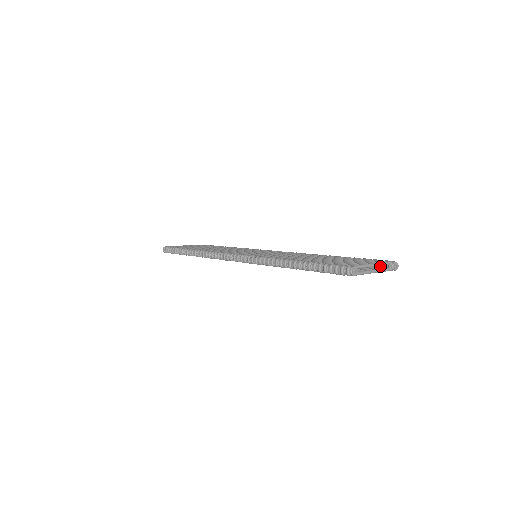
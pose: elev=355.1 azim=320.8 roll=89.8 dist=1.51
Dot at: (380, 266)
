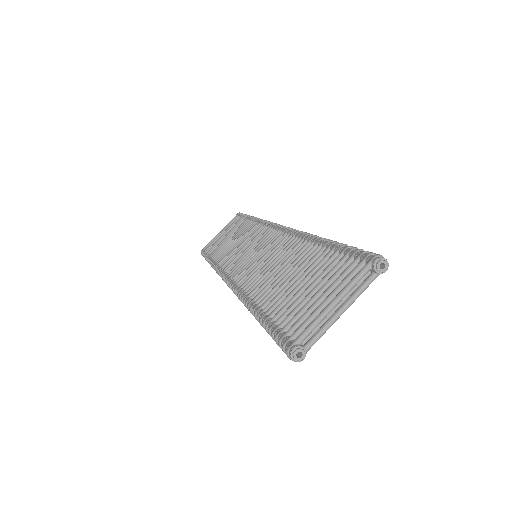
Dot at: occluded
